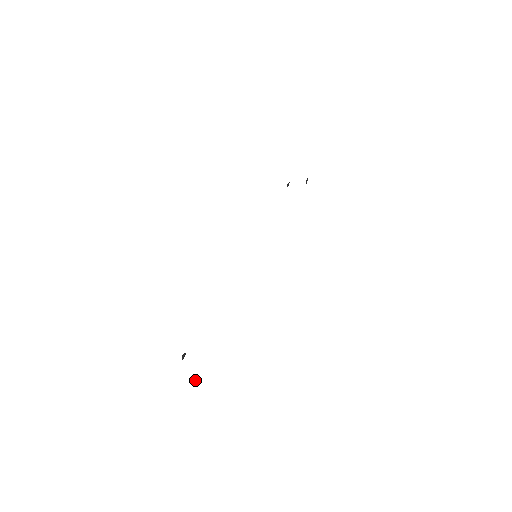
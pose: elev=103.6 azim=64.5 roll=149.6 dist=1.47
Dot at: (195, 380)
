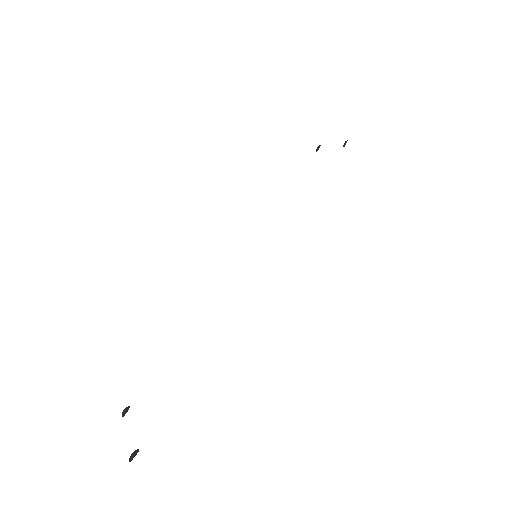
Dot at: (133, 456)
